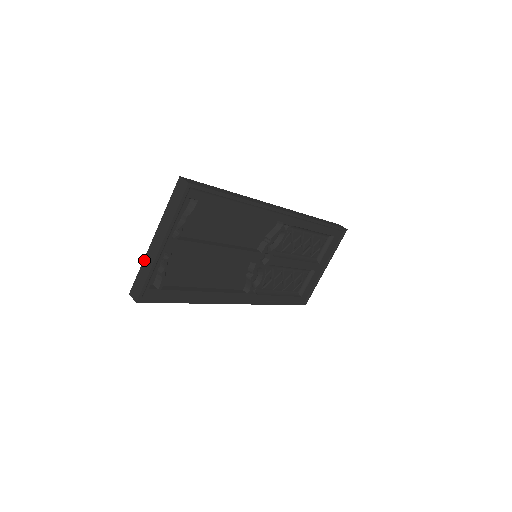
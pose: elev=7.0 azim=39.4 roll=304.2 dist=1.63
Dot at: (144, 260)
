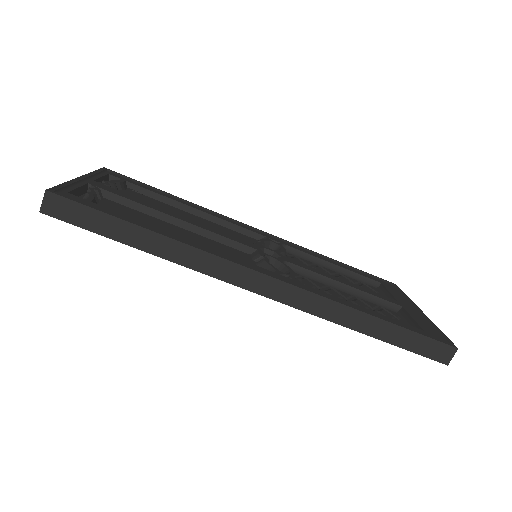
Dot at: occluded
